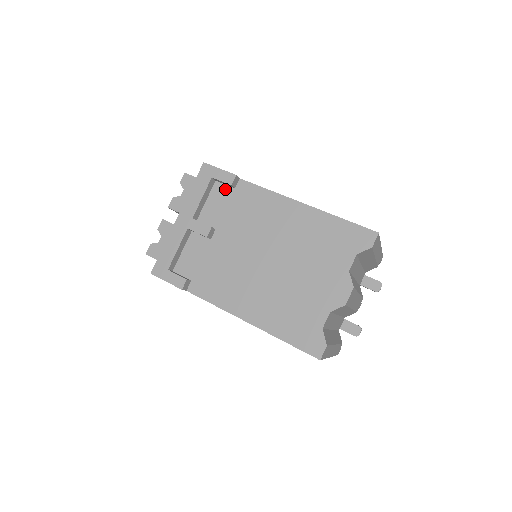
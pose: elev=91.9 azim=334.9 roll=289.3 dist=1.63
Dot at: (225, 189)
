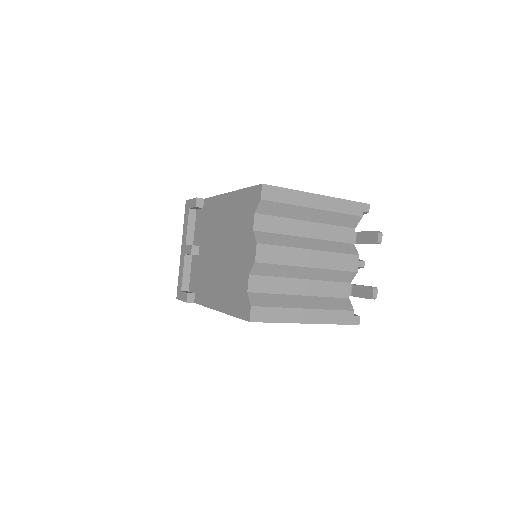
Dot at: (200, 212)
